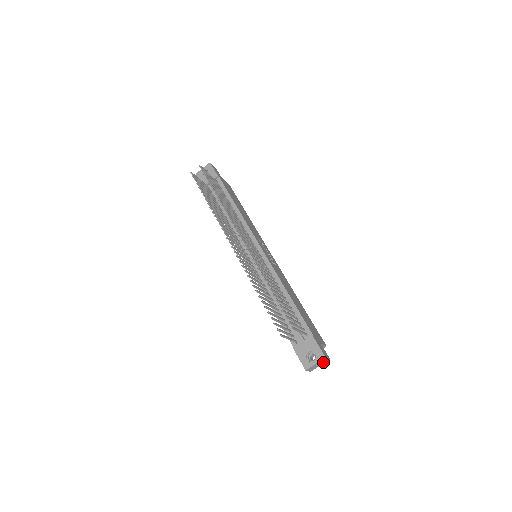
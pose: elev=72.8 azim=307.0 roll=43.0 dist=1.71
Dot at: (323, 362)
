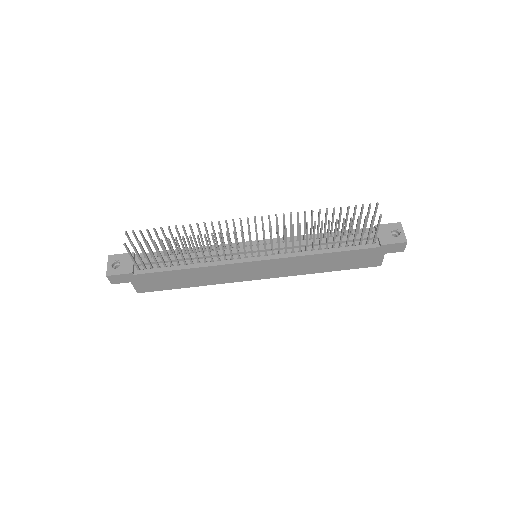
Dot at: occluded
